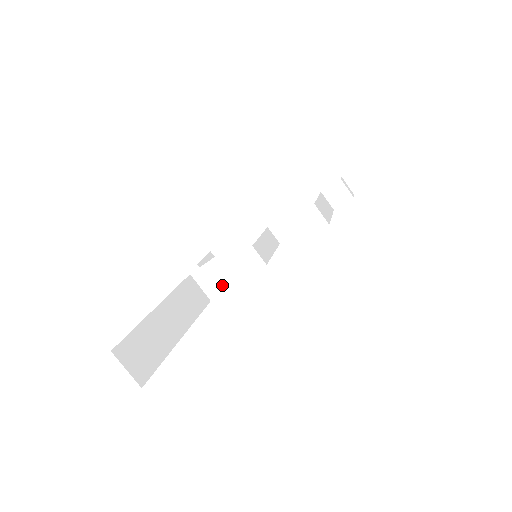
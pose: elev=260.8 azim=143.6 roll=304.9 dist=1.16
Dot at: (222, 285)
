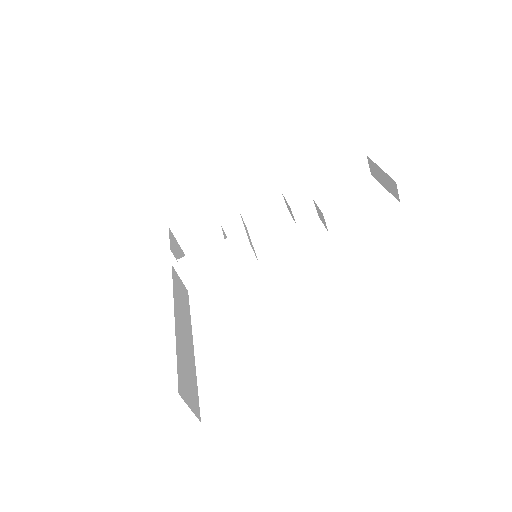
Dot at: (205, 277)
